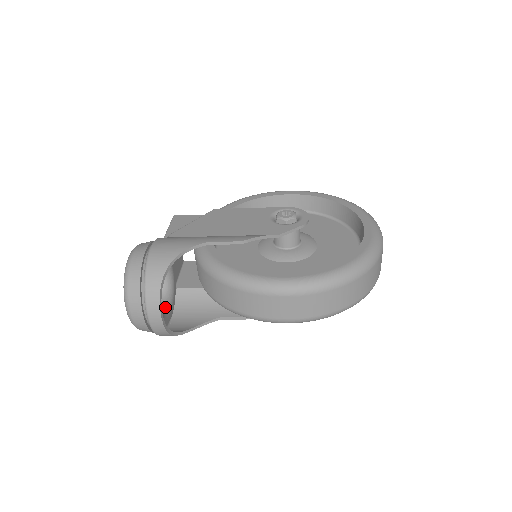
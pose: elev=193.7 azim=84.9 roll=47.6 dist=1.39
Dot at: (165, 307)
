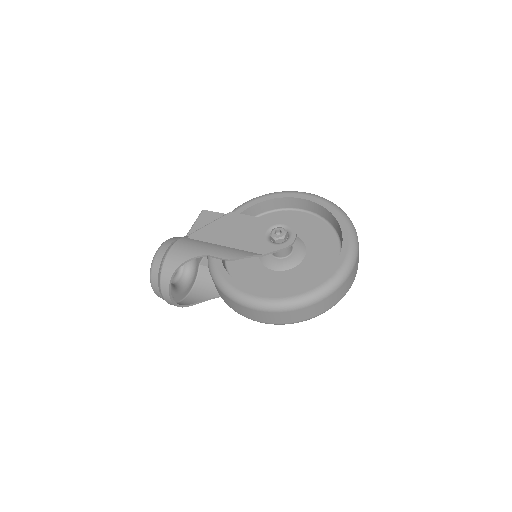
Dot at: (185, 282)
